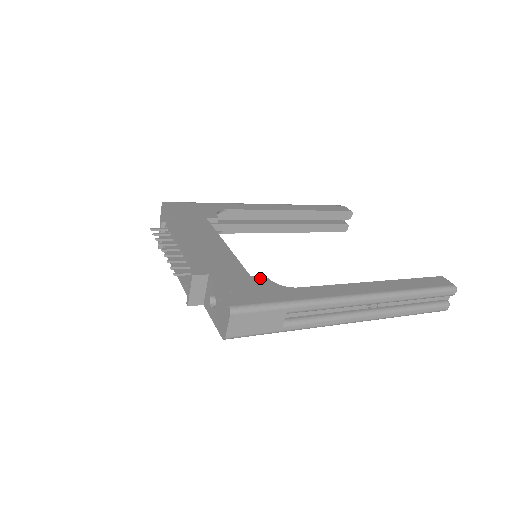
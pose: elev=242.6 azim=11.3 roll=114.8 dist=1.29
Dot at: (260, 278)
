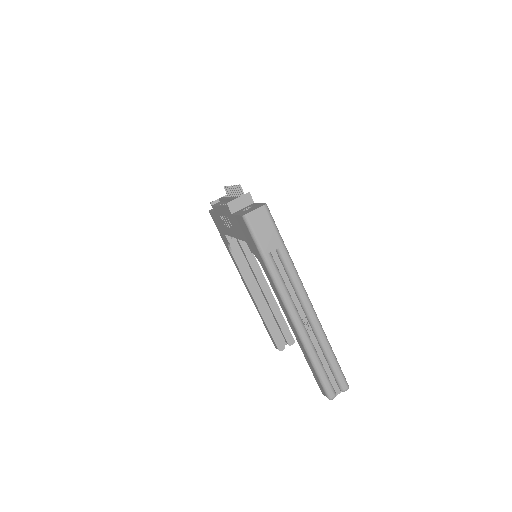
Dot at: occluded
